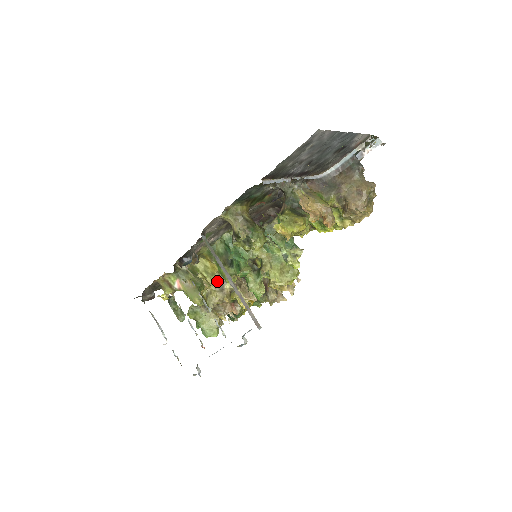
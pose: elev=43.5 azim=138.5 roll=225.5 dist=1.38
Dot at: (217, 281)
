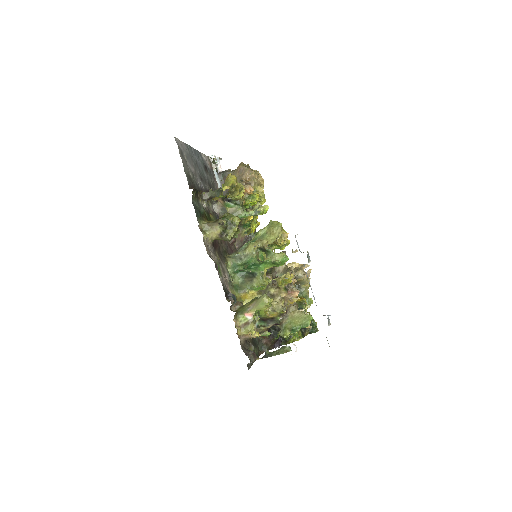
Dot at: occluded
